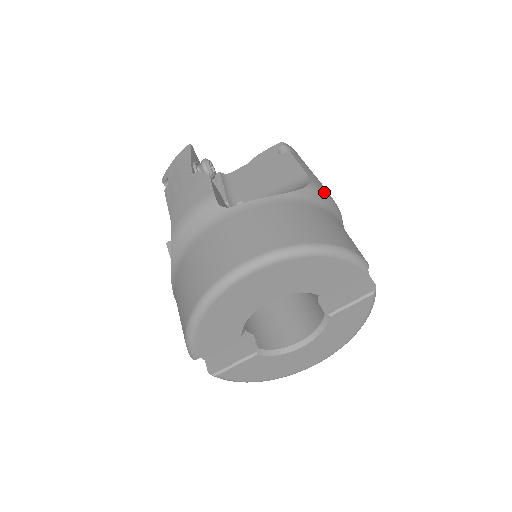
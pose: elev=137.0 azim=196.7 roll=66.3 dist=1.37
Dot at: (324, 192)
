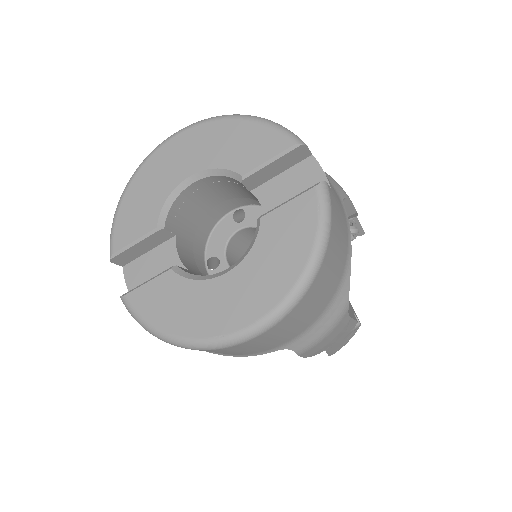
Dot at: occluded
